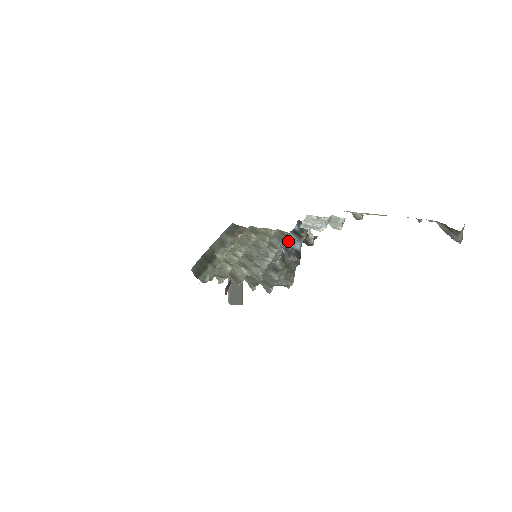
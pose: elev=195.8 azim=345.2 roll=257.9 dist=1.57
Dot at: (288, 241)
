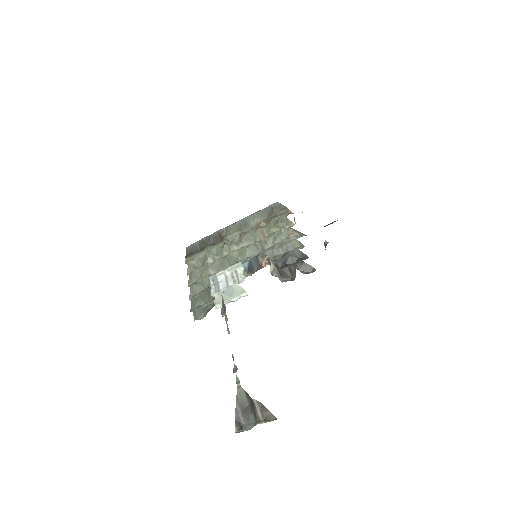
Dot at: occluded
